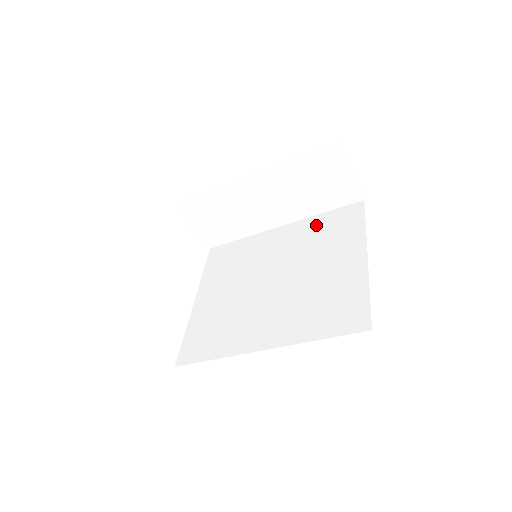
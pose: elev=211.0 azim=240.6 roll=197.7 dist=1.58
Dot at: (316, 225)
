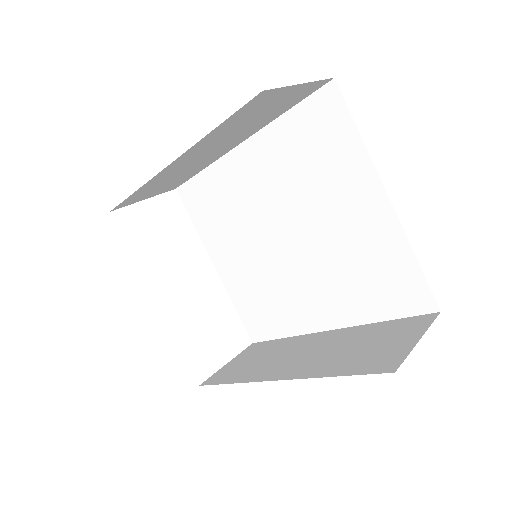
Dot at: (287, 141)
